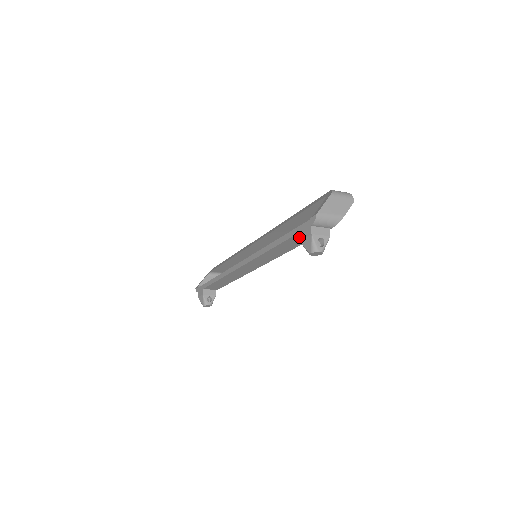
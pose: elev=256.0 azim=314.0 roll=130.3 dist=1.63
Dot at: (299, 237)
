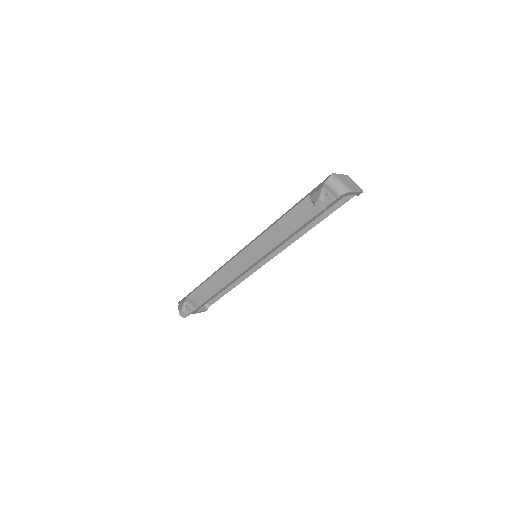
Dot at: (310, 195)
